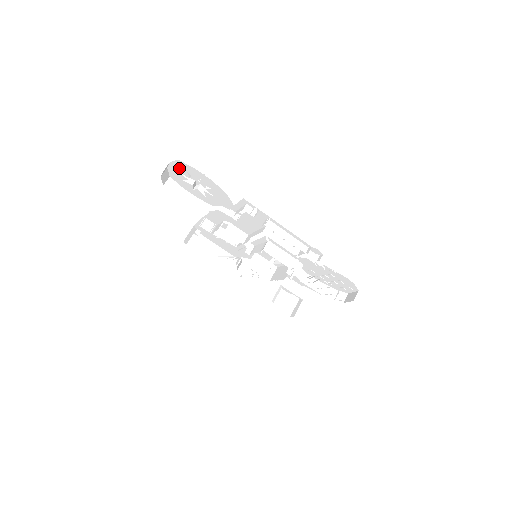
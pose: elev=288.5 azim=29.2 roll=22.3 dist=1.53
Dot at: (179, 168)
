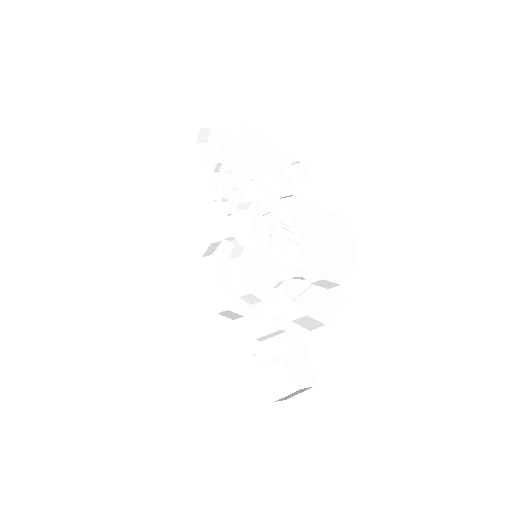
Dot at: (212, 146)
